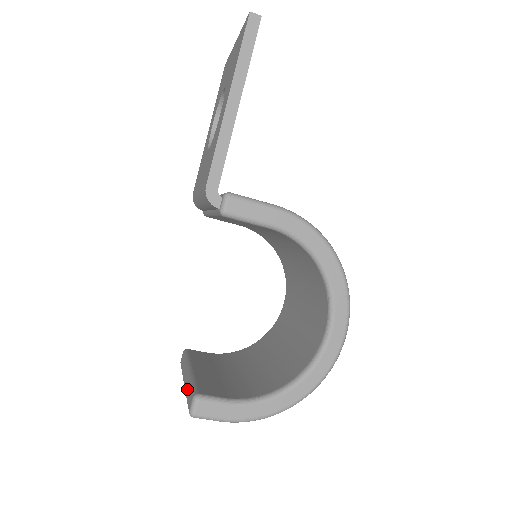
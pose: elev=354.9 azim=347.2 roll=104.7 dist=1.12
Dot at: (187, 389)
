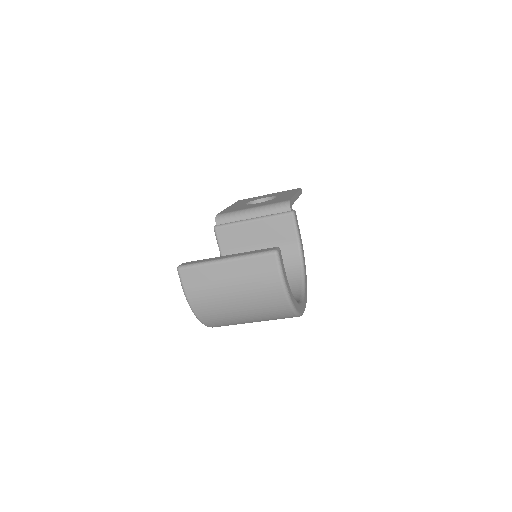
Dot at: (248, 253)
